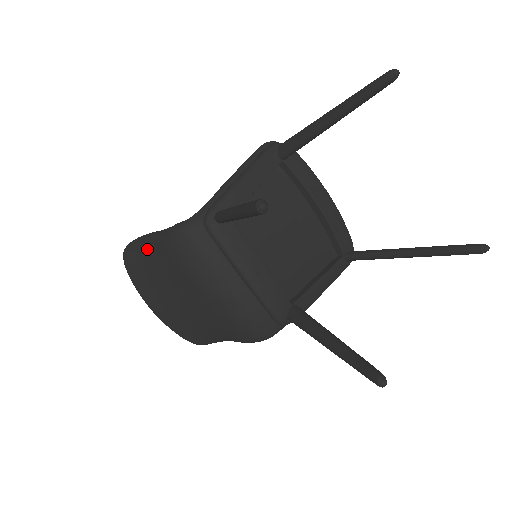
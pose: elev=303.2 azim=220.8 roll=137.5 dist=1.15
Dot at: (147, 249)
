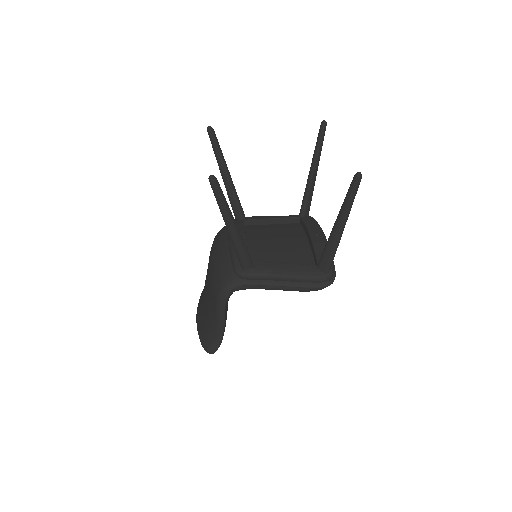
Dot at: occluded
